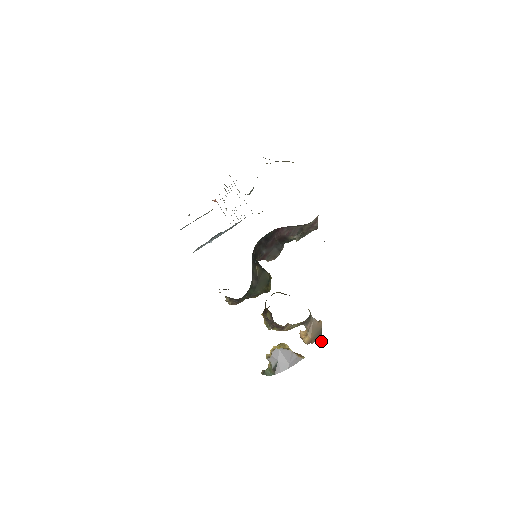
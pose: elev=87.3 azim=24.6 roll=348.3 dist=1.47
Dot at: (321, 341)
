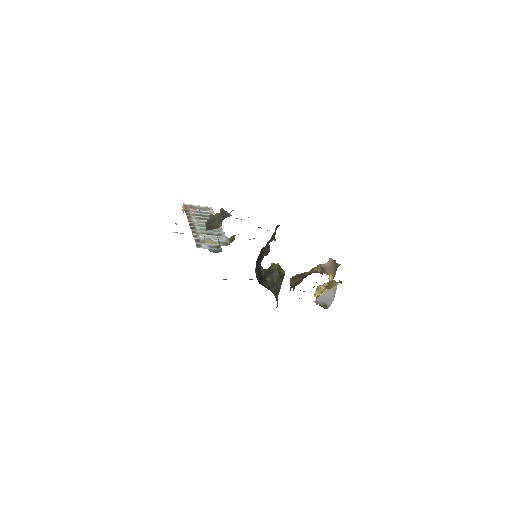
Dot at: (339, 265)
